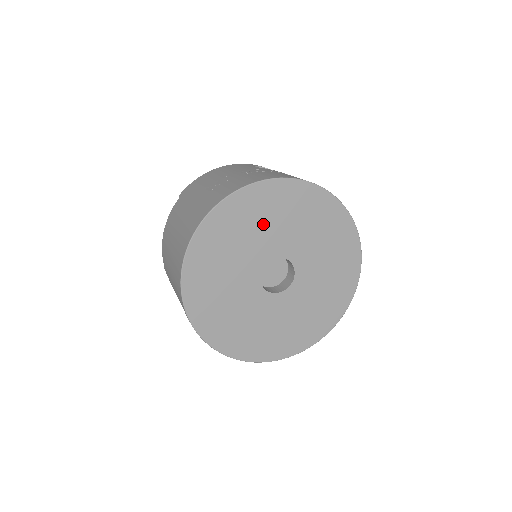
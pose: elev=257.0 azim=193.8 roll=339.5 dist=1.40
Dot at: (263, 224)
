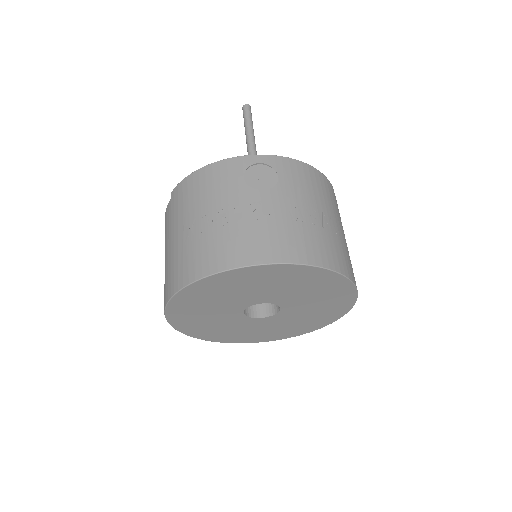
Dot at: (235, 291)
